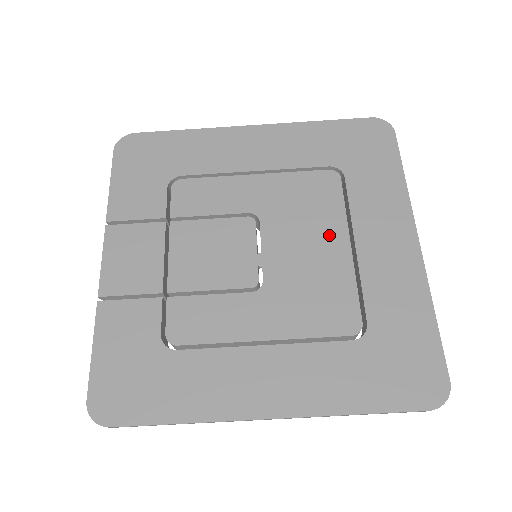
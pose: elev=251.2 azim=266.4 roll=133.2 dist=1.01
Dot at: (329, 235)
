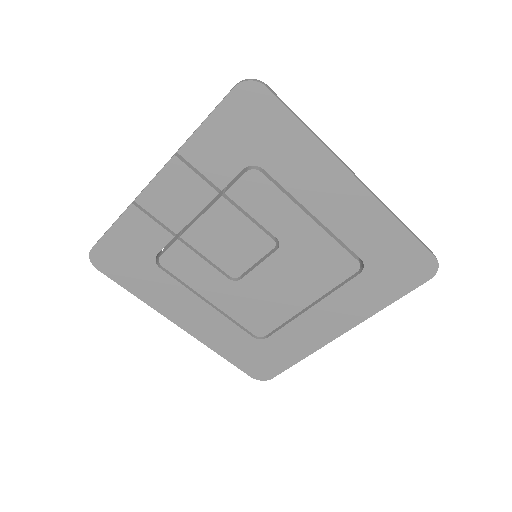
Dot at: (305, 292)
